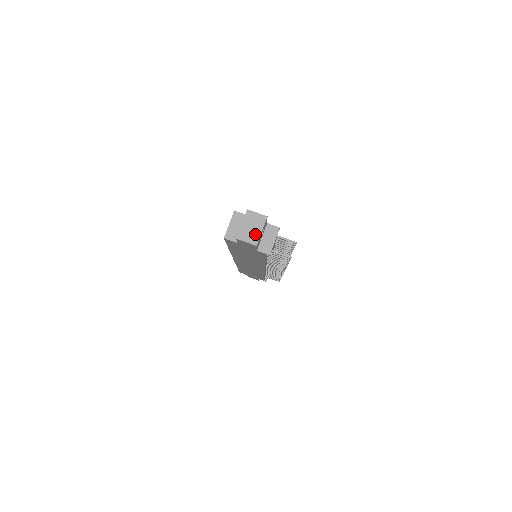
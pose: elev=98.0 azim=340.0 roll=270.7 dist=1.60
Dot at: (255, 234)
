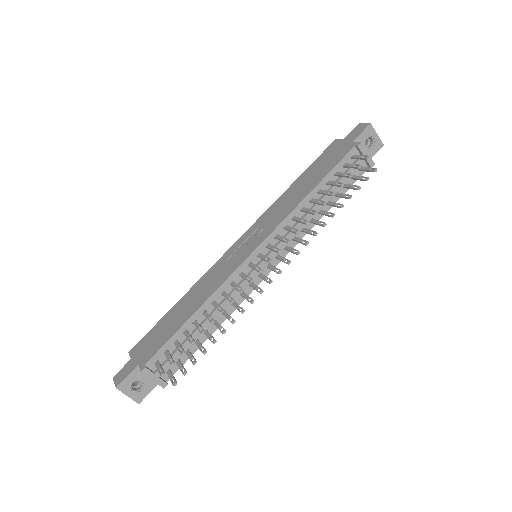
Dot at: (130, 396)
